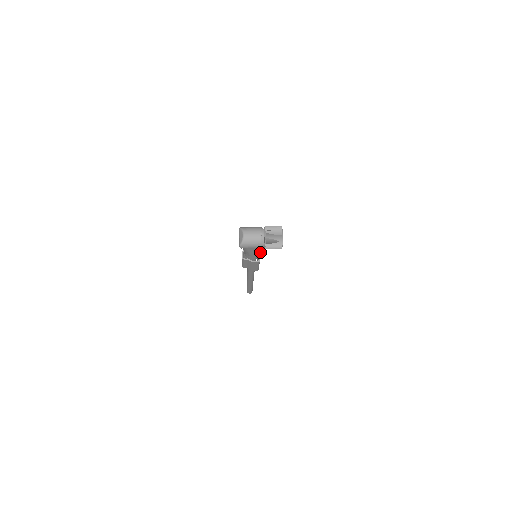
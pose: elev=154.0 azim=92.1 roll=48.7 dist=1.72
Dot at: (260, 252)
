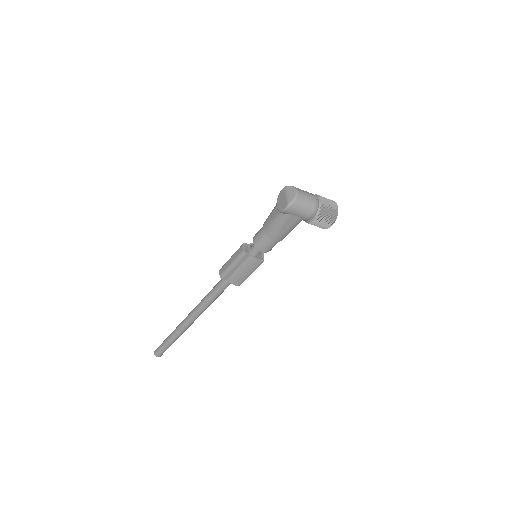
Dot at: (283, 238)
